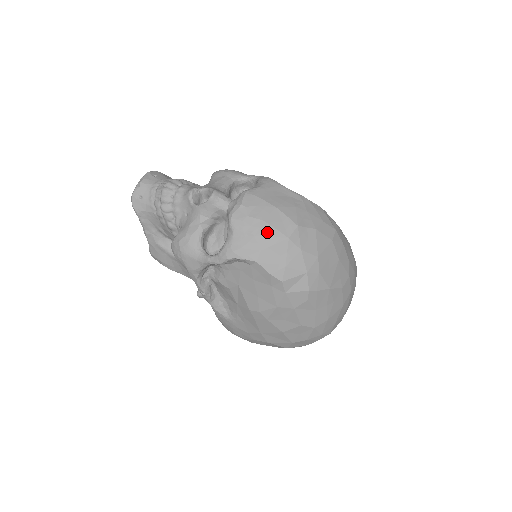
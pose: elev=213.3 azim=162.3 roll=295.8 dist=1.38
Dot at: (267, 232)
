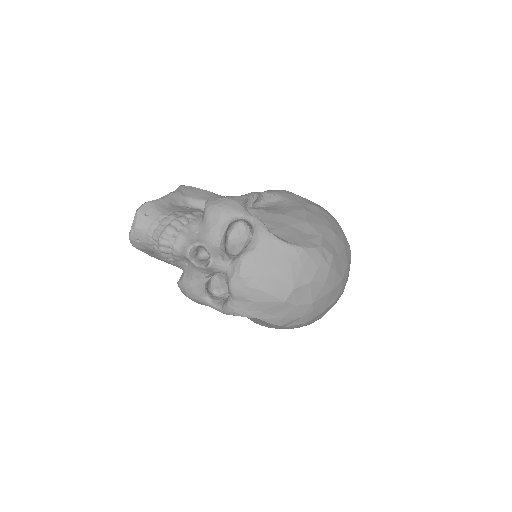
Dot at: (265, 299)
